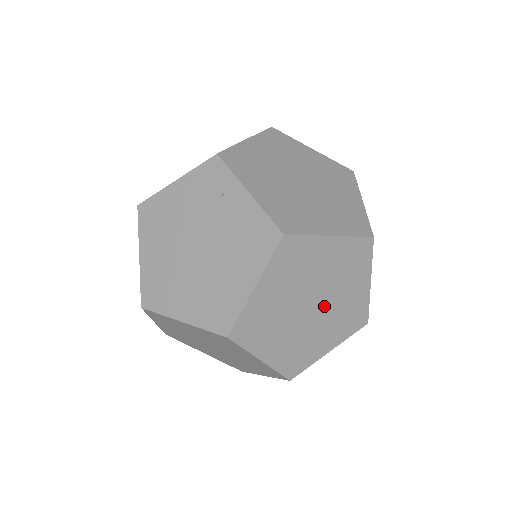
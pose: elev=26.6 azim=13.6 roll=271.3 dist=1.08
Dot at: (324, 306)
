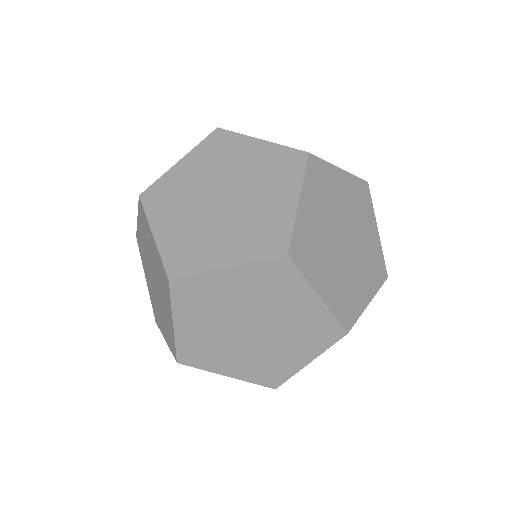
Dot at: (268, 327)
